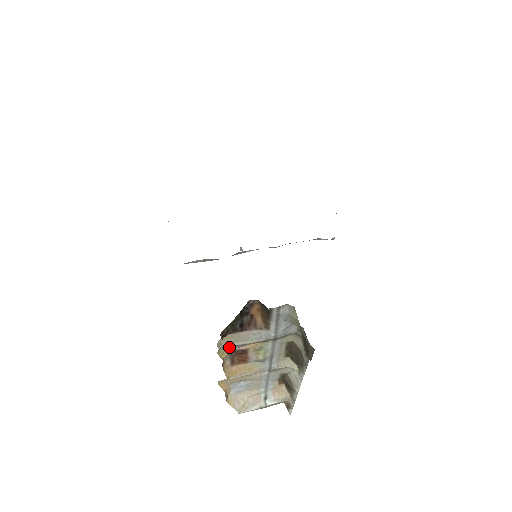
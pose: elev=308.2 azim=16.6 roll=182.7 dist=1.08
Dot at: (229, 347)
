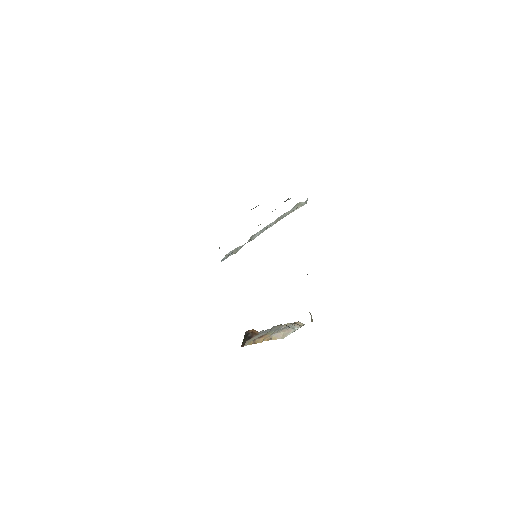
Dot at: (251, 341)
